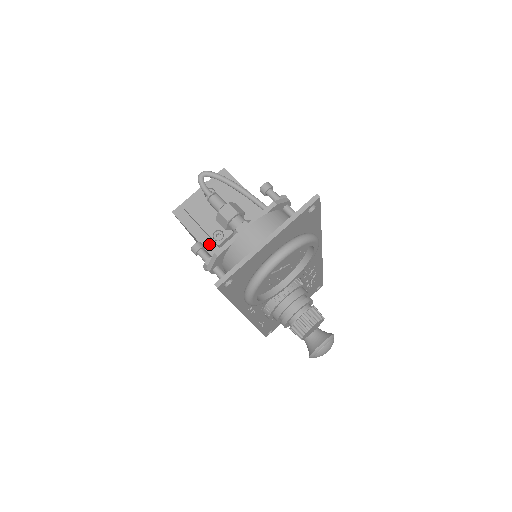
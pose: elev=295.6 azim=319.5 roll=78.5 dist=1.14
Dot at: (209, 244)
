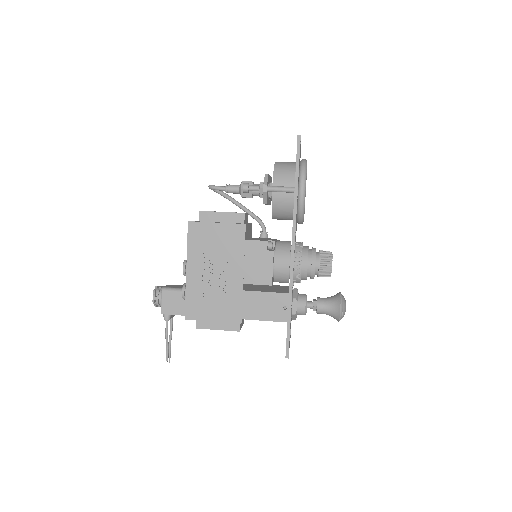
Dot at: (233, 223)
